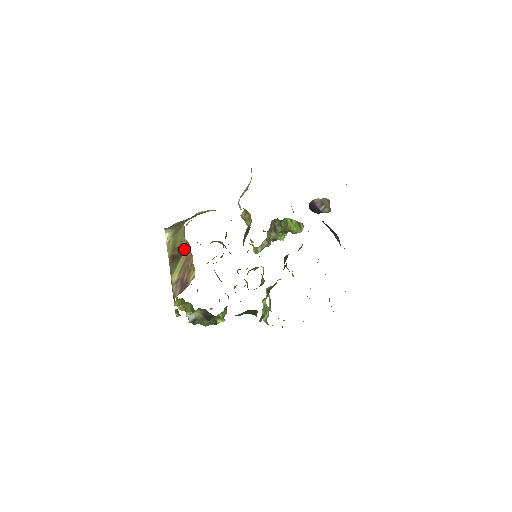
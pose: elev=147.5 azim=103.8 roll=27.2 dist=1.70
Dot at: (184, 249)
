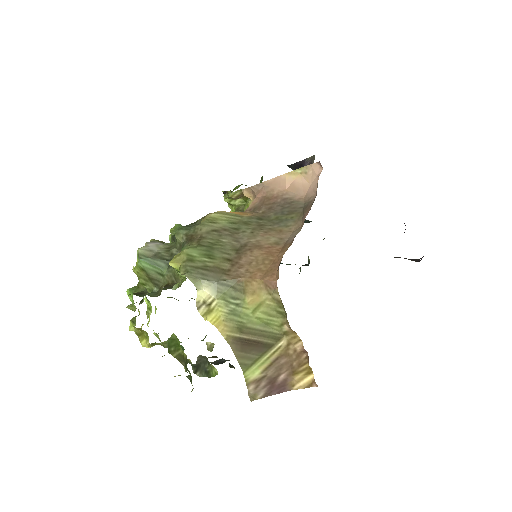
Dot at: (279, 338)
